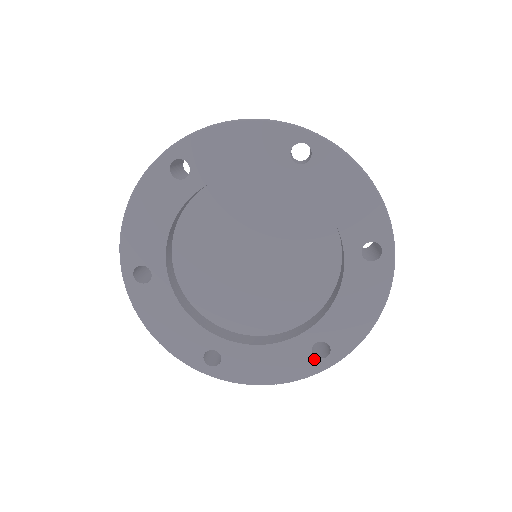
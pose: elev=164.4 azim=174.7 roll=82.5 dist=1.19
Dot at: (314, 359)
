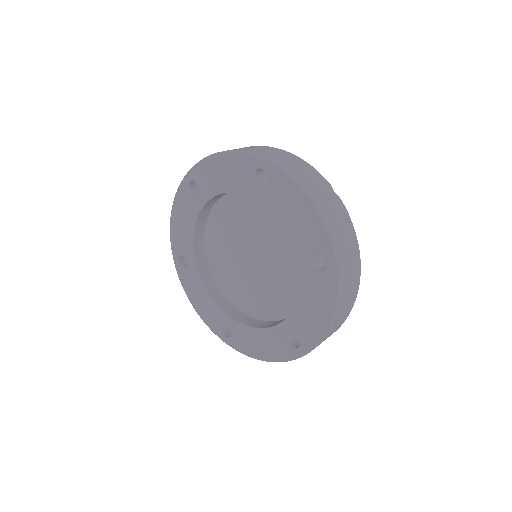
Dot at: (220, 328)
